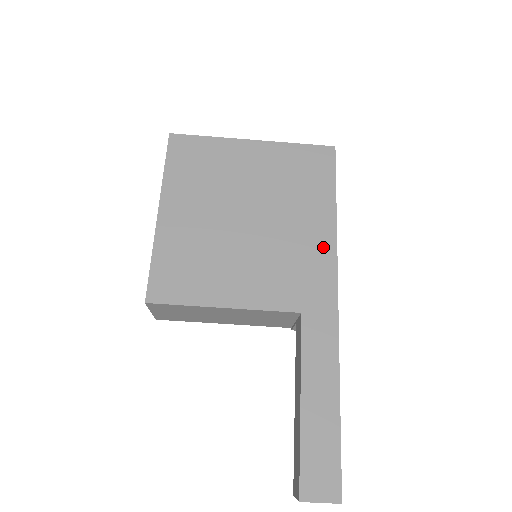
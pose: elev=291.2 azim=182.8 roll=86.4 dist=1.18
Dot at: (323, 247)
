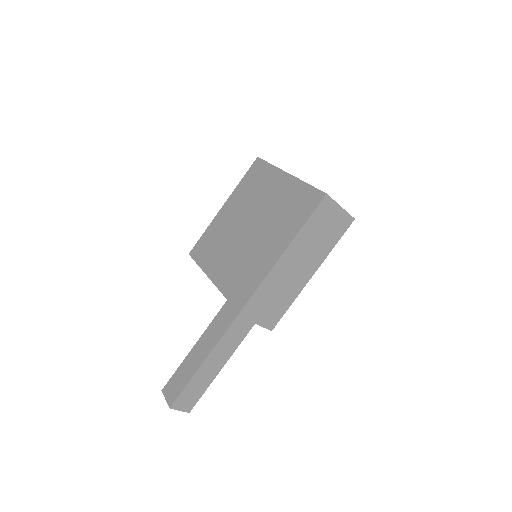
Dot at: (264, 266)
